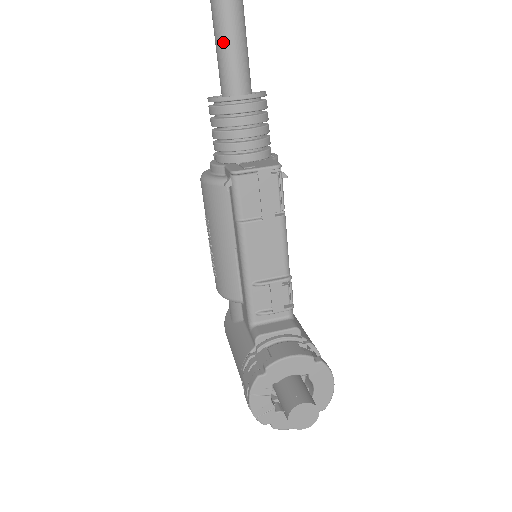
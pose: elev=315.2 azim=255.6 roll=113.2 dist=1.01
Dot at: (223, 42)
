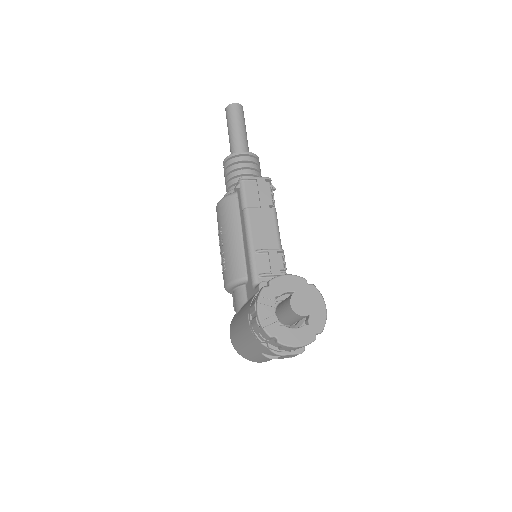
Dot at: (234, 132)
